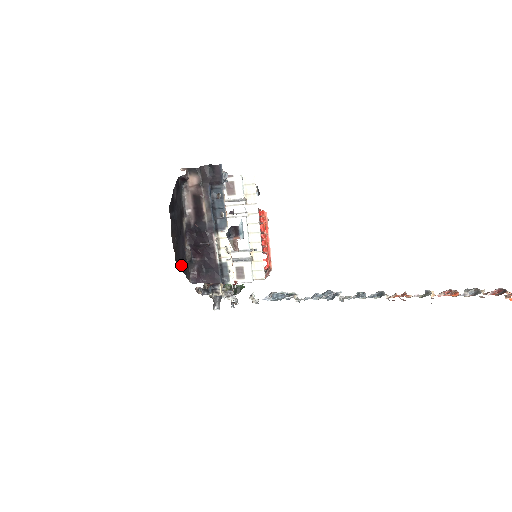
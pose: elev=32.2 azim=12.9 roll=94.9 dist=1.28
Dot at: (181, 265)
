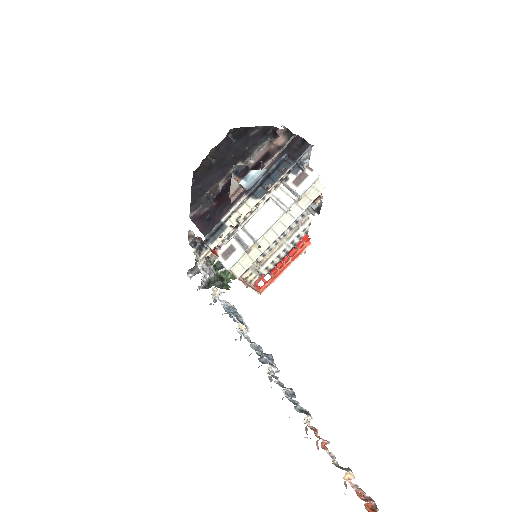
Dot at: (196, 188)
